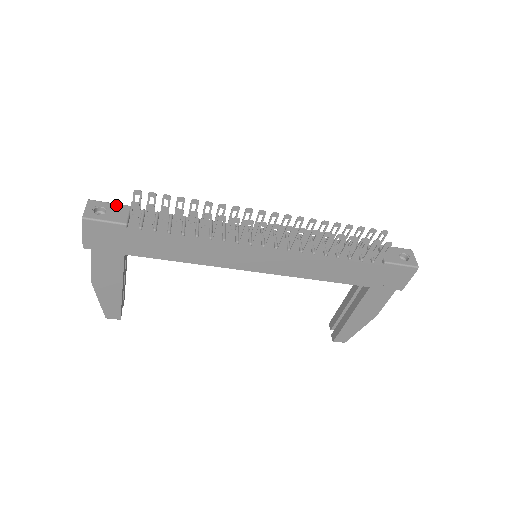
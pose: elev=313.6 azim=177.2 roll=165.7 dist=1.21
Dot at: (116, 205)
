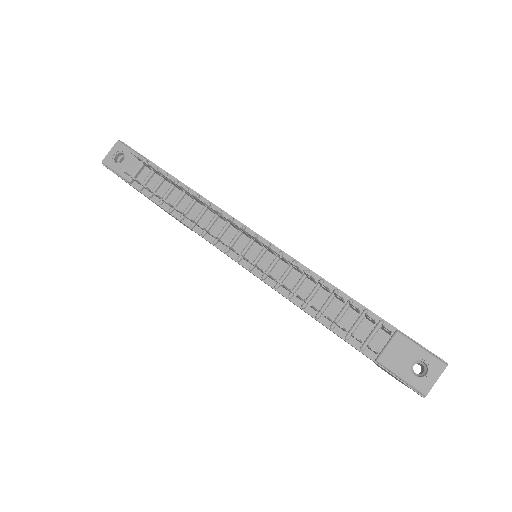
Dot at: occluded
